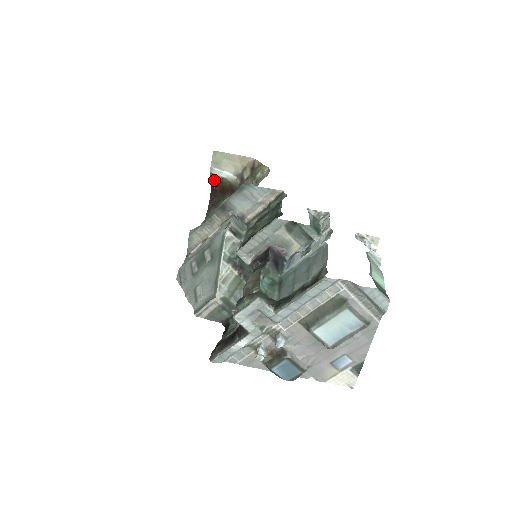
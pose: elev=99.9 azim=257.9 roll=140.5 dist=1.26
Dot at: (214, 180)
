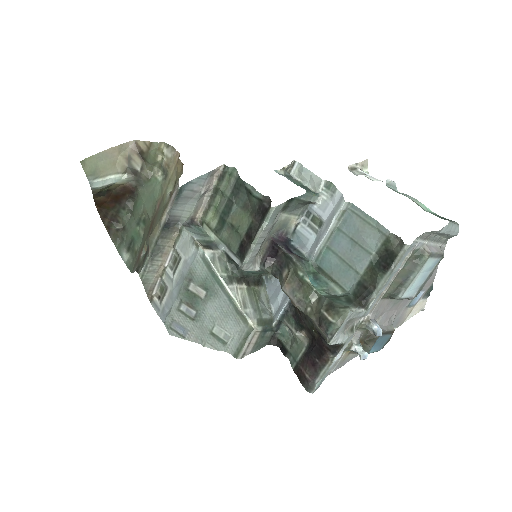
Dot at: (98, 193)
